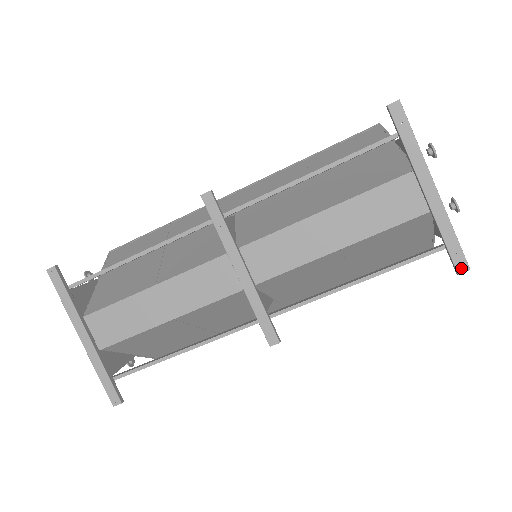
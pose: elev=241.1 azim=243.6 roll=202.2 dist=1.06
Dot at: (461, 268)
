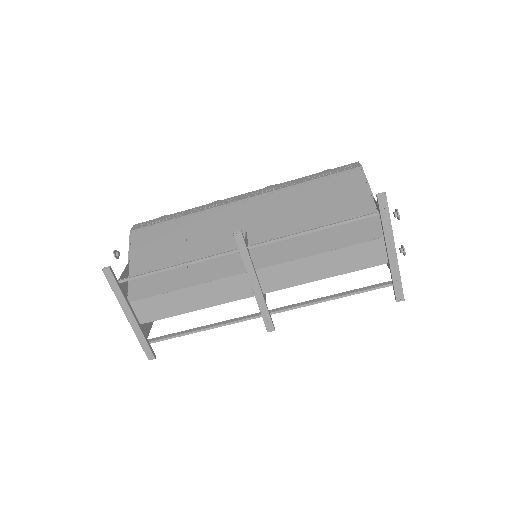
Dot at: (399, 299)
